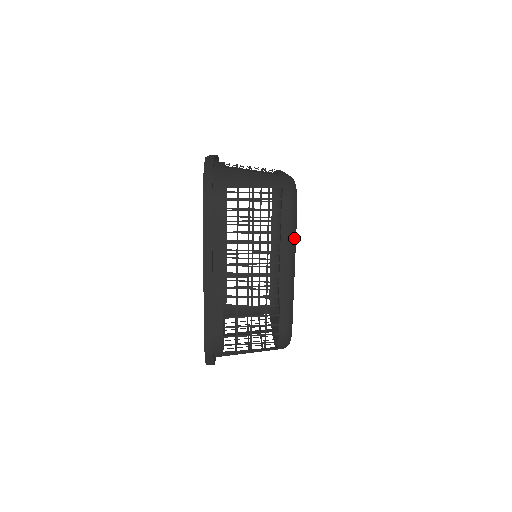
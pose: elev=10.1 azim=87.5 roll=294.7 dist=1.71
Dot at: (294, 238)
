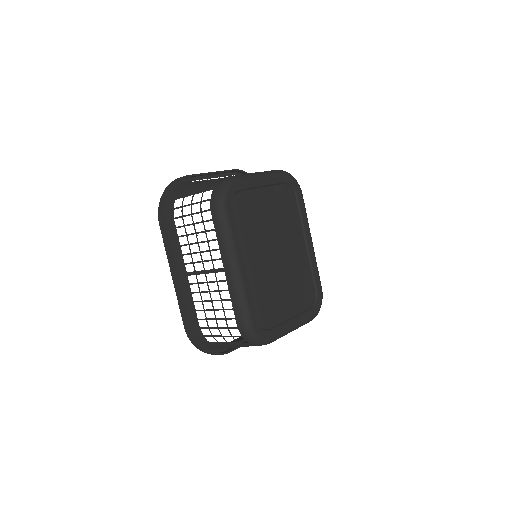
Dot at: (227, 234)
